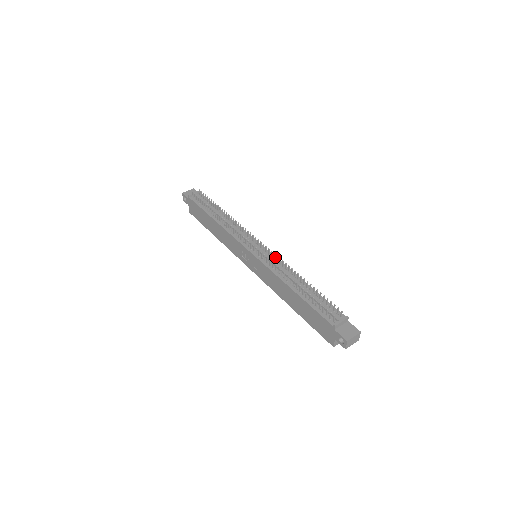
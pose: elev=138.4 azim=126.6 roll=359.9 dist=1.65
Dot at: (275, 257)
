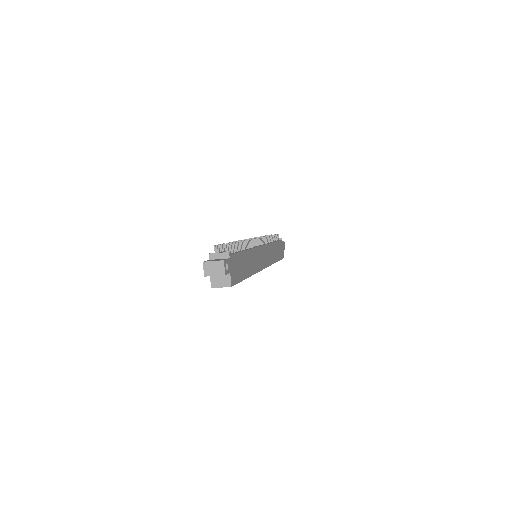
Dot at: (257, 246)
